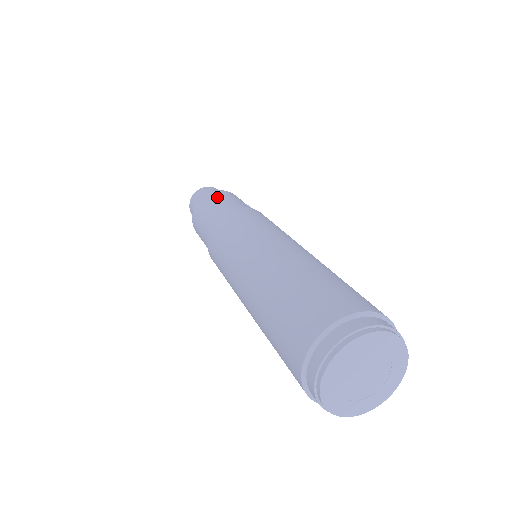
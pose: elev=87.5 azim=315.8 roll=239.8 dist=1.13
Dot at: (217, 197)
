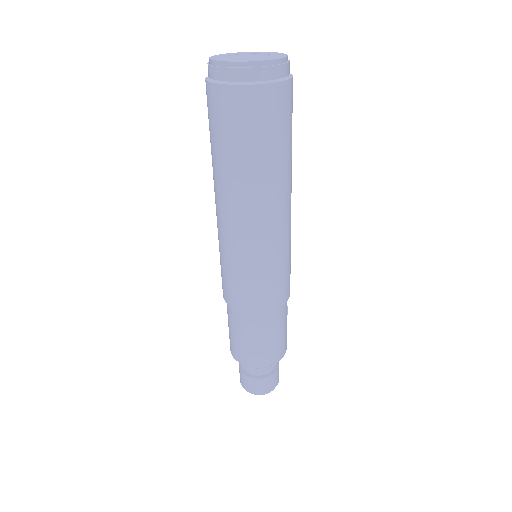
Dot at: occluded
